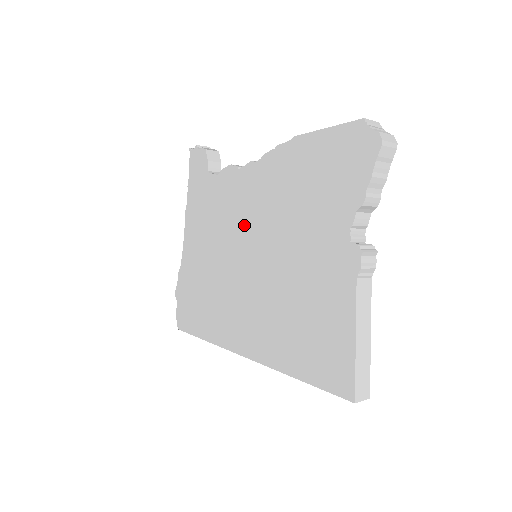
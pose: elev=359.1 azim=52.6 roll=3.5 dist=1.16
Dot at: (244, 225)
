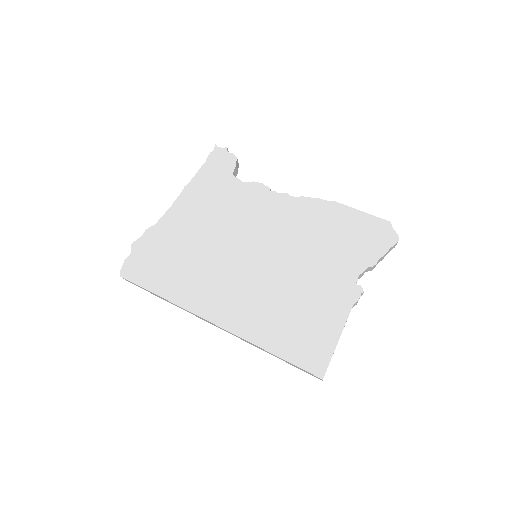
Dot at: (260, 230)
